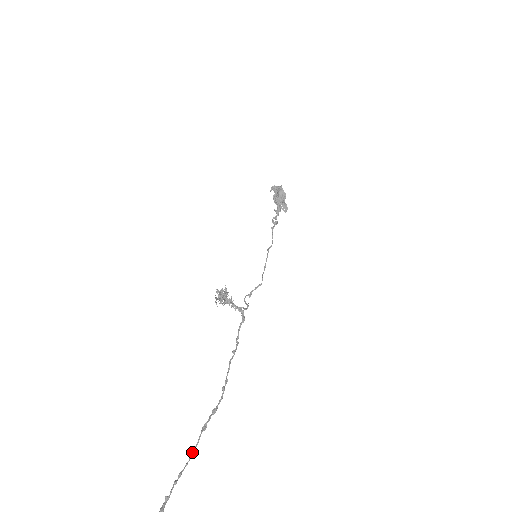
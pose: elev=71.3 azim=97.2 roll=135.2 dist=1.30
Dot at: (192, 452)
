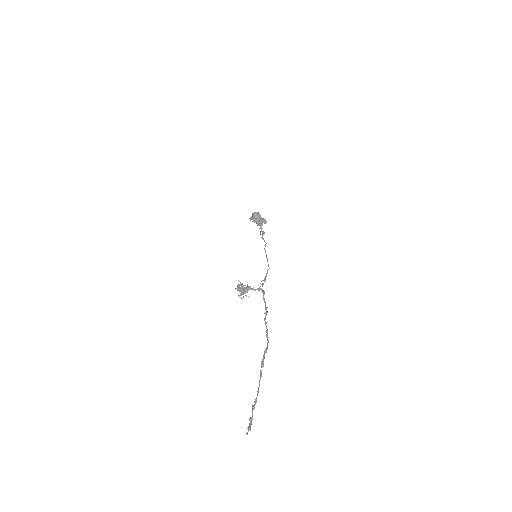
Dot at: occluded
